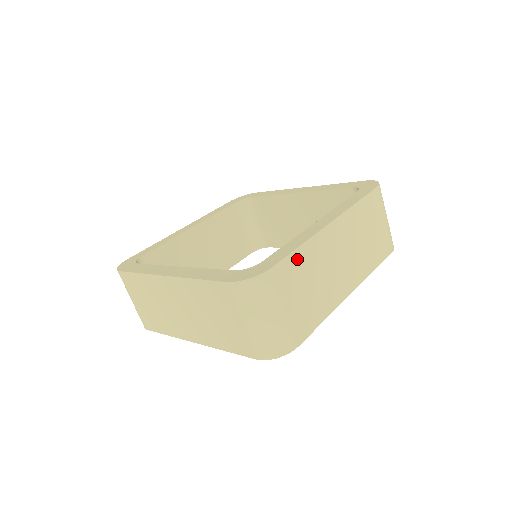
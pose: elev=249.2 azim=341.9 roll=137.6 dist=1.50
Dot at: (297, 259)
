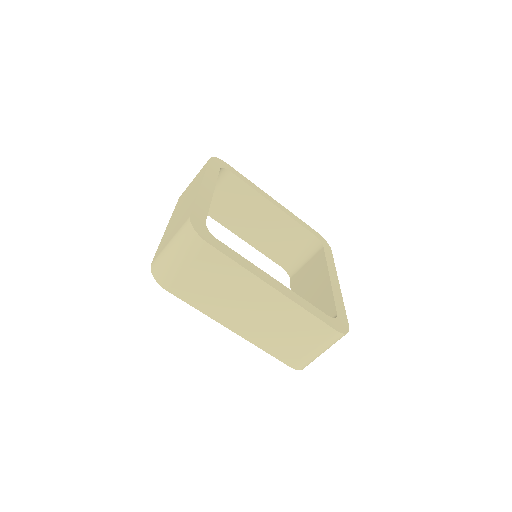
Dot at: (228, 265)
